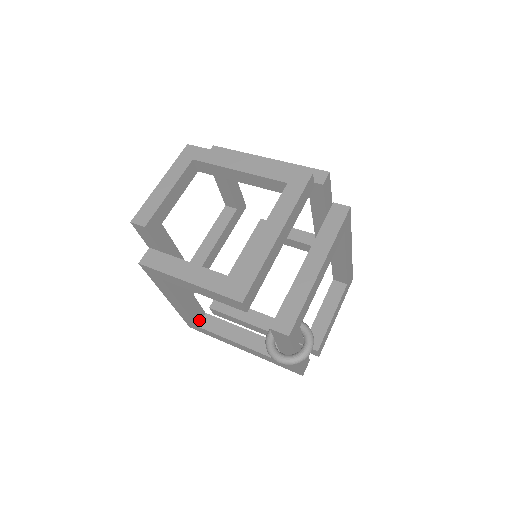
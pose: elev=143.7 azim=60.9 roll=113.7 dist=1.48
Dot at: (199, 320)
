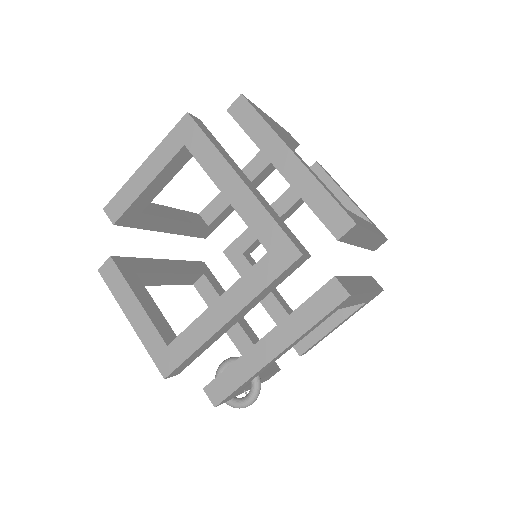
Dot at: (195, 280)
